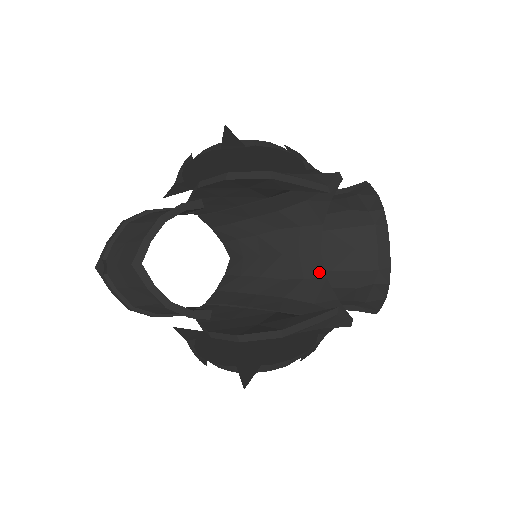
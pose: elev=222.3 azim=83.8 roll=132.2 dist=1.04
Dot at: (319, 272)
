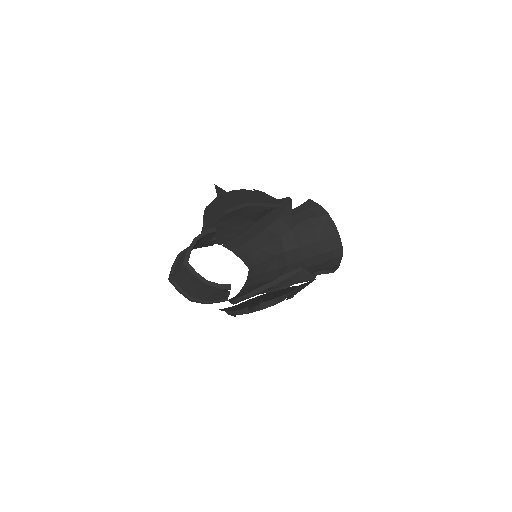
Dot at: (298, 259)
